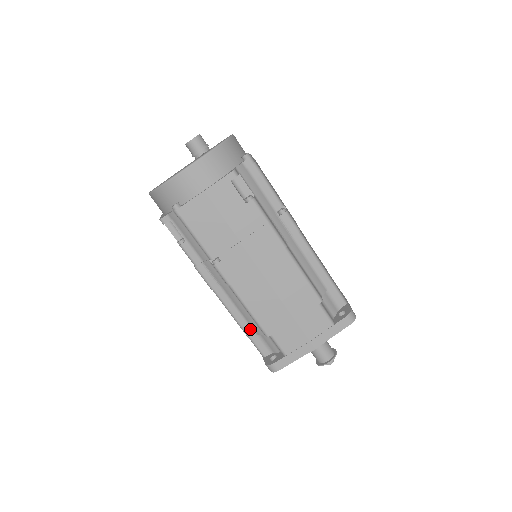
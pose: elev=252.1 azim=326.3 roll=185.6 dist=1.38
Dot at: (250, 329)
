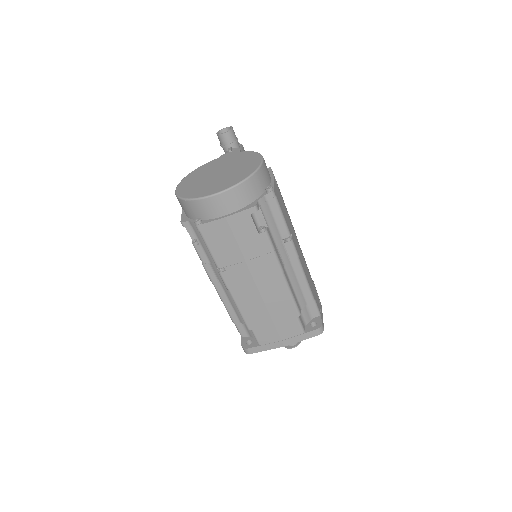
Dot at: (236, 317)
